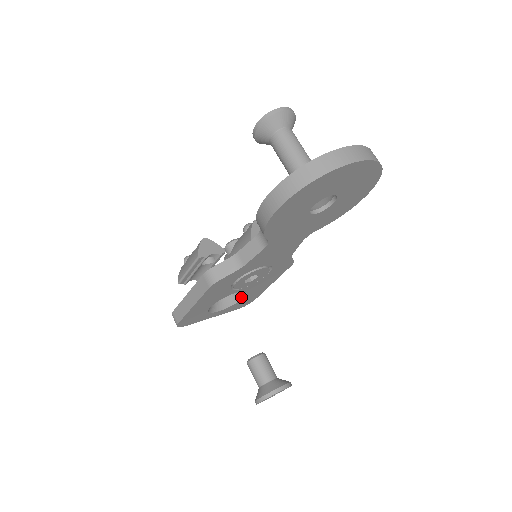
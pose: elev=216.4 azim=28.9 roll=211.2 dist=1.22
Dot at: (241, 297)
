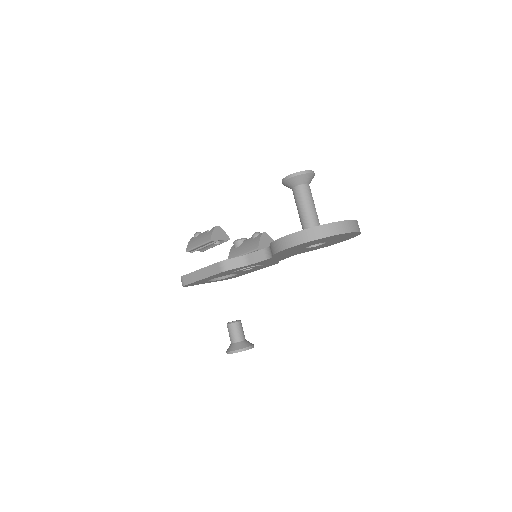
Dot at: (232, 275)
